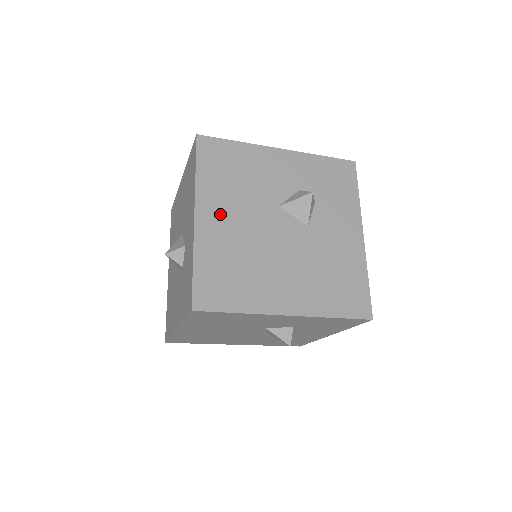
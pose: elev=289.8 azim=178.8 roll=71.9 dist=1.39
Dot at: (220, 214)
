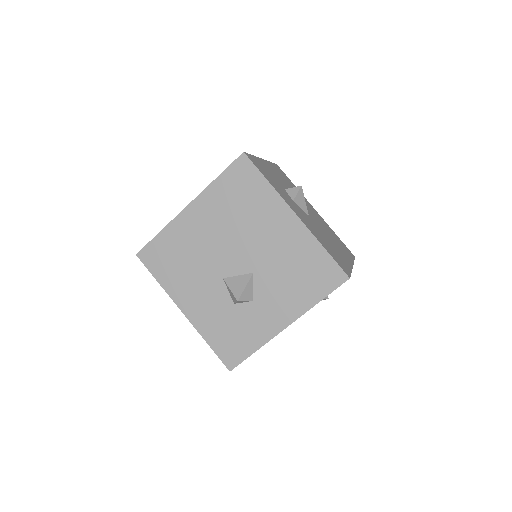
Dot at: occluded
